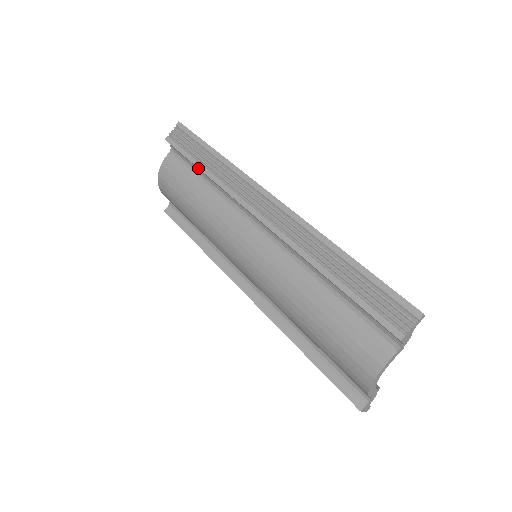
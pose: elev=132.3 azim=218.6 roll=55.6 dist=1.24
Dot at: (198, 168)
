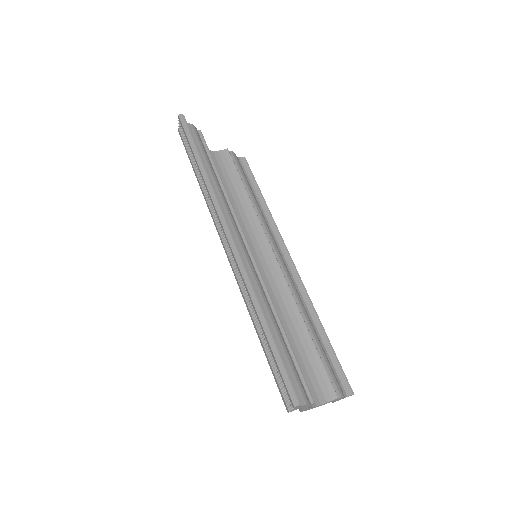
Dot at: occluded
